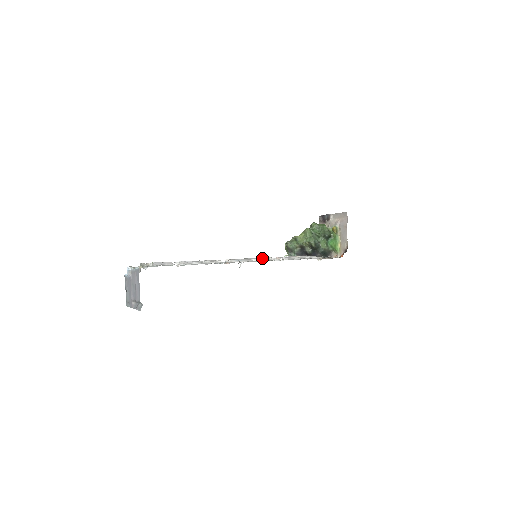
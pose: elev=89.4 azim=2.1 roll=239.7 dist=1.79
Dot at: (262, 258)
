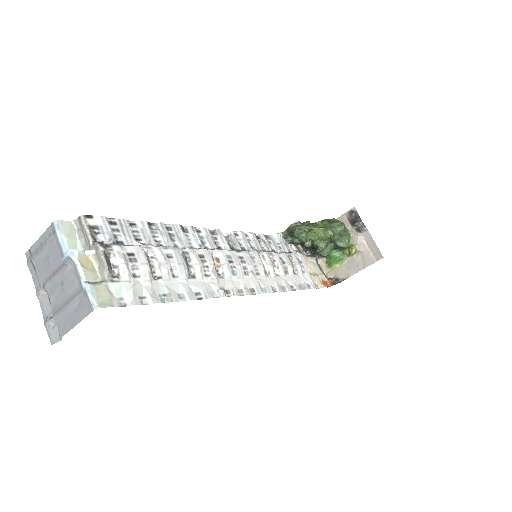
Dot at: (260, 268)
